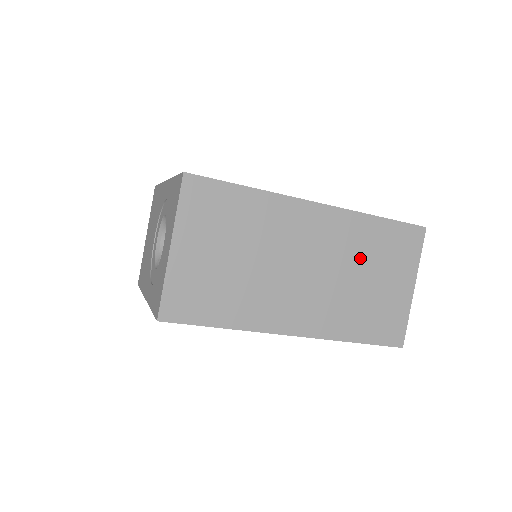
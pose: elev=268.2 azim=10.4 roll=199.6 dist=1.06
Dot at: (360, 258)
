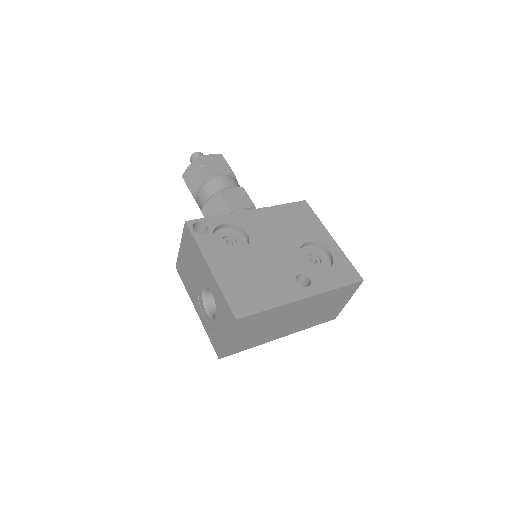
Dot at: (323, 304)
